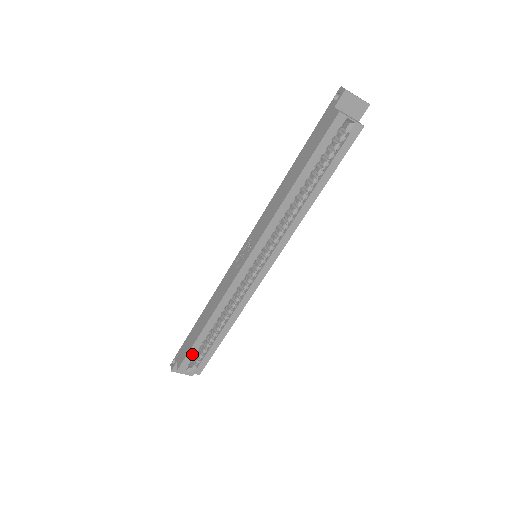
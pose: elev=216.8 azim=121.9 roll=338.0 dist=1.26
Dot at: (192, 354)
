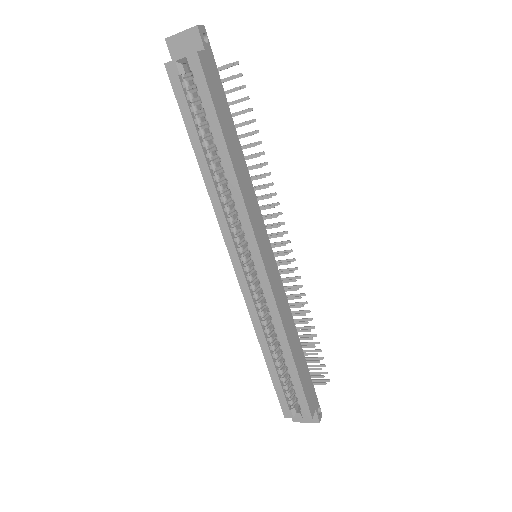
Dot at: (282, 395)
